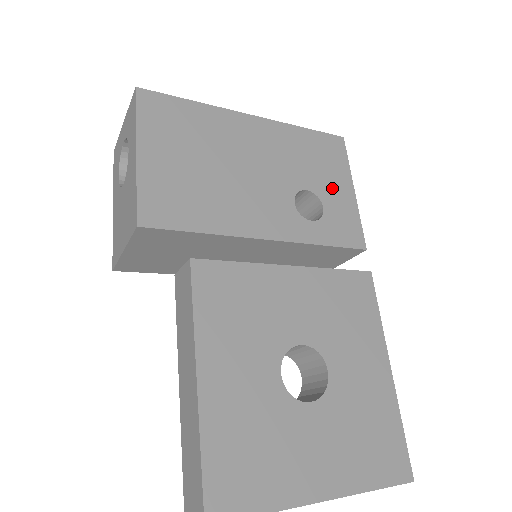
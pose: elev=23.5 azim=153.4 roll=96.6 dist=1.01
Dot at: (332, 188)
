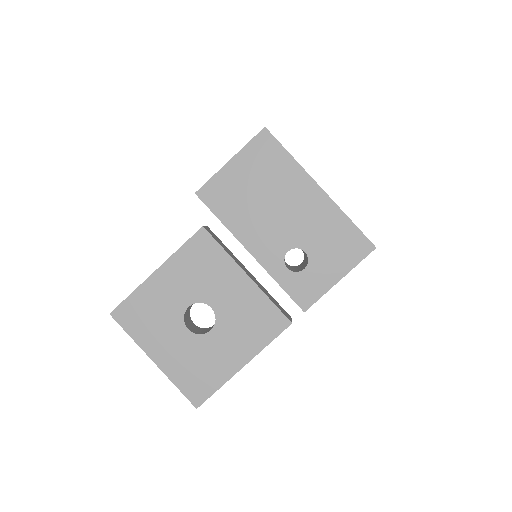
Dot at: (325, 265)
